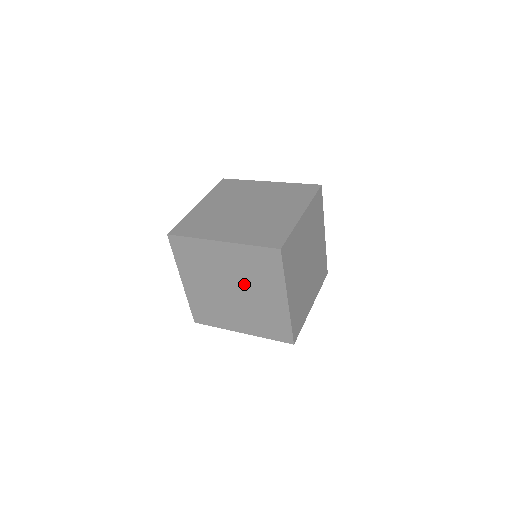
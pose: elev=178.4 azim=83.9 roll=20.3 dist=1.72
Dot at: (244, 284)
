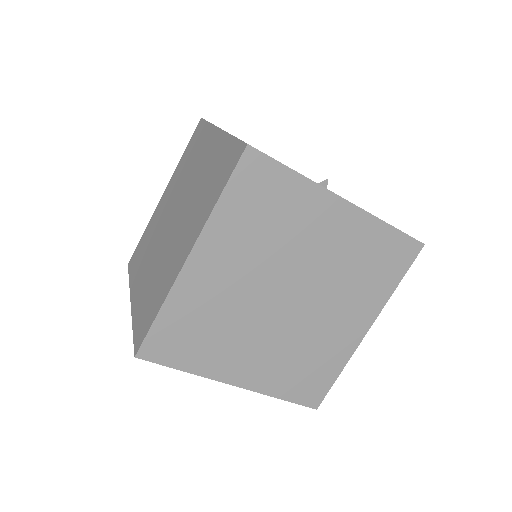
Dot at: occluded
